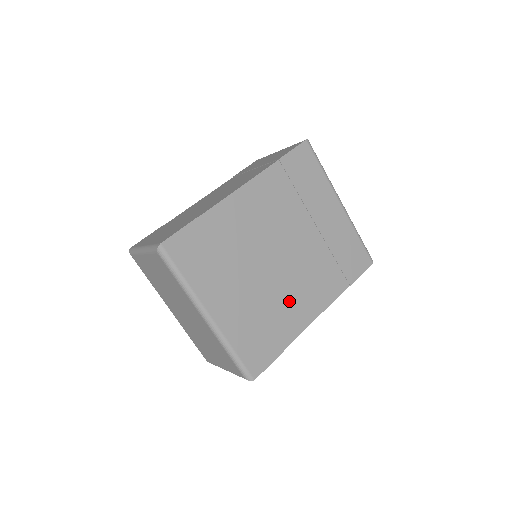
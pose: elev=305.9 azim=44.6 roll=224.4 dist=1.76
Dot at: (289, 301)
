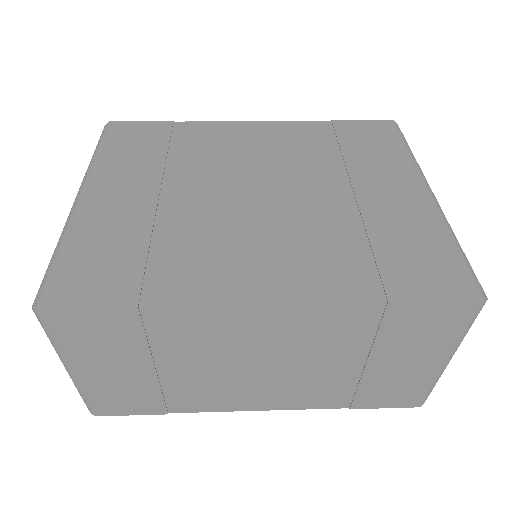
Dot at: (220, 247)
